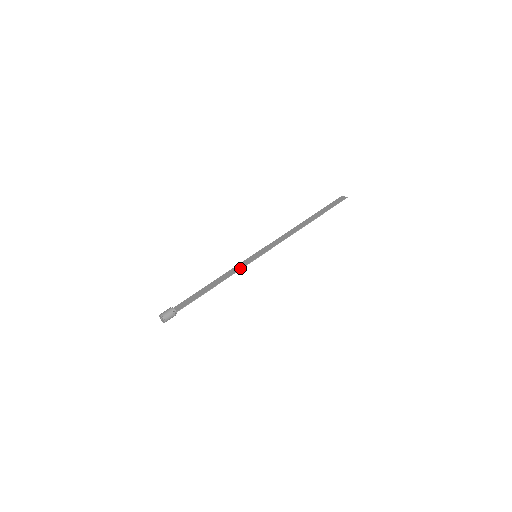
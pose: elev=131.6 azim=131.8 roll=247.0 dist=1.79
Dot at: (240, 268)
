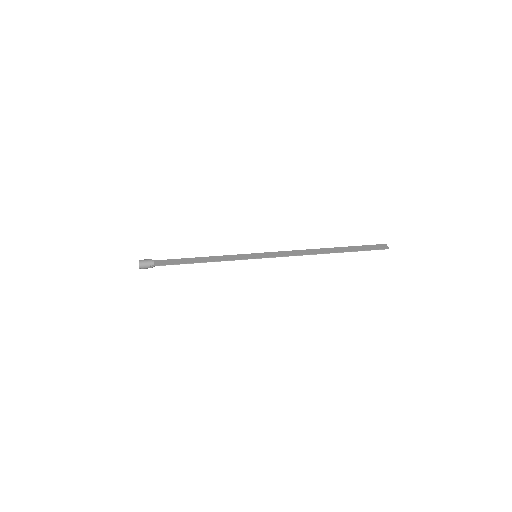
Dot at: (233, 259)
